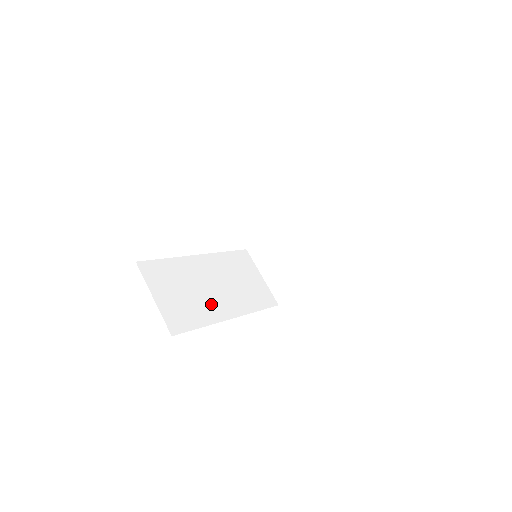
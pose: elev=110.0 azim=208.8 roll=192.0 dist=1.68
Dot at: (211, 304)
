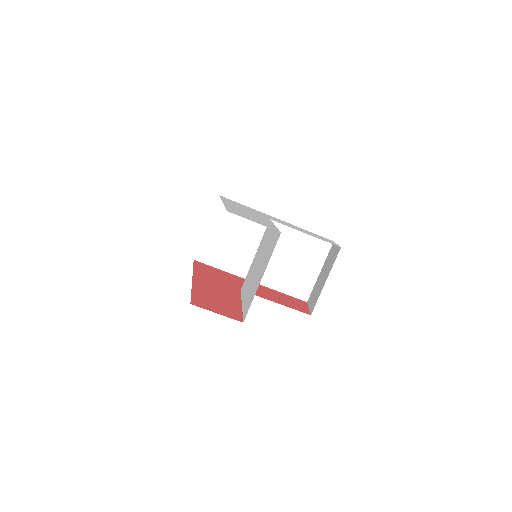
Dot at: occluded
